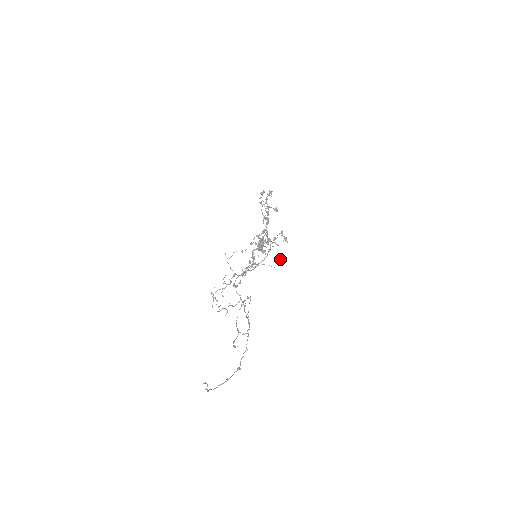
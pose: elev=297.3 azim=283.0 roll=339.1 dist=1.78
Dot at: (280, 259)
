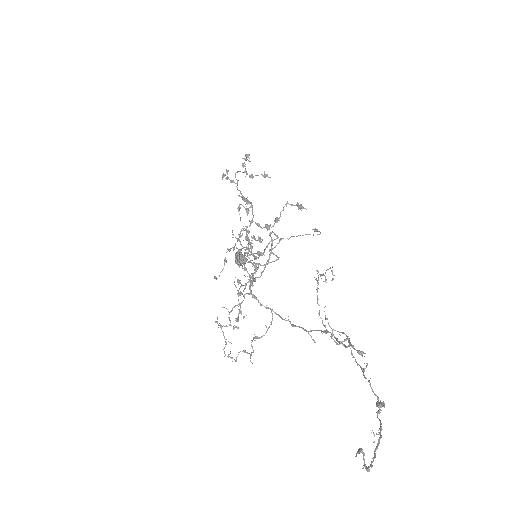
Dot at: occluded
